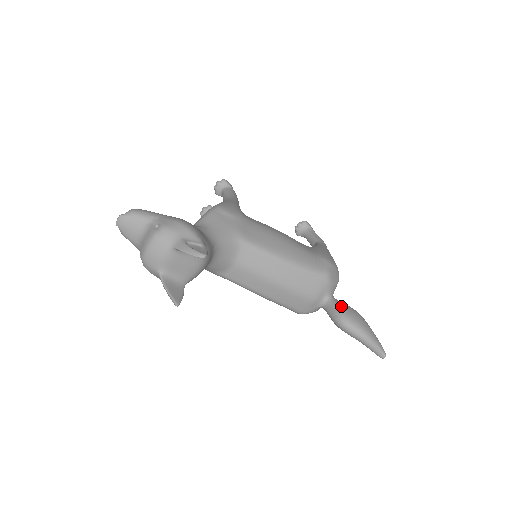
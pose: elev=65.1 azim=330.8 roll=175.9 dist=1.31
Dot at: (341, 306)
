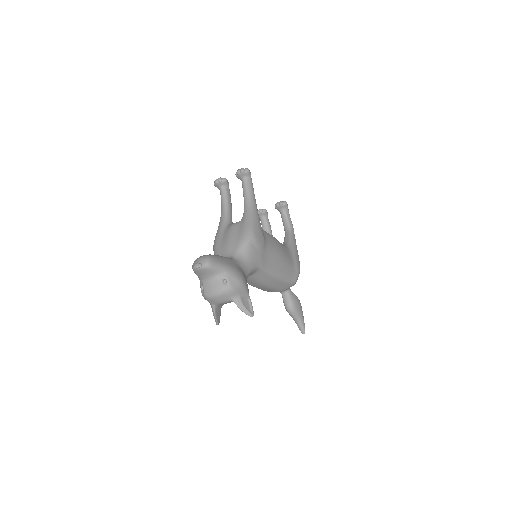
Dot at: (293, 299)
